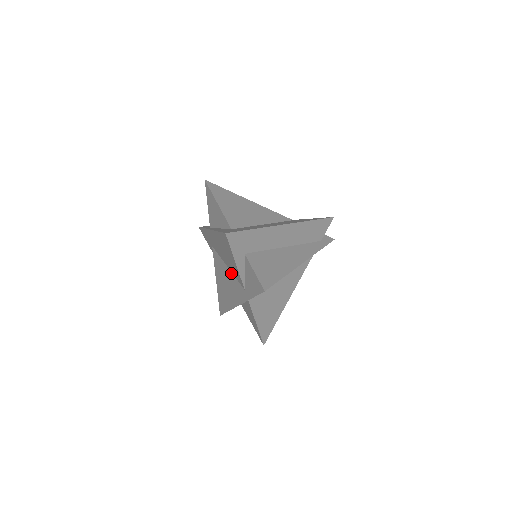
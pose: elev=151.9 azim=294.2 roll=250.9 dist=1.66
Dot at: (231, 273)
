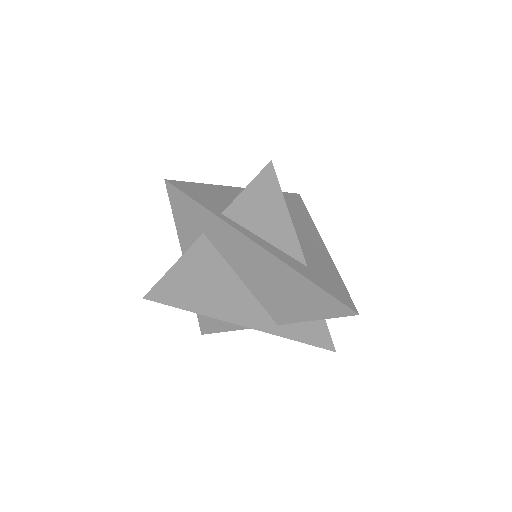
Dot at: (250, 293)
